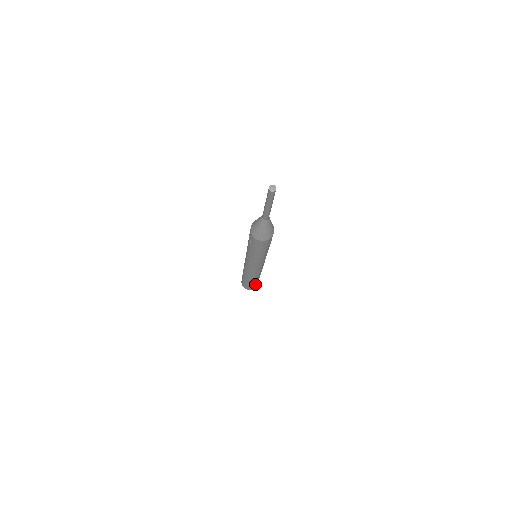
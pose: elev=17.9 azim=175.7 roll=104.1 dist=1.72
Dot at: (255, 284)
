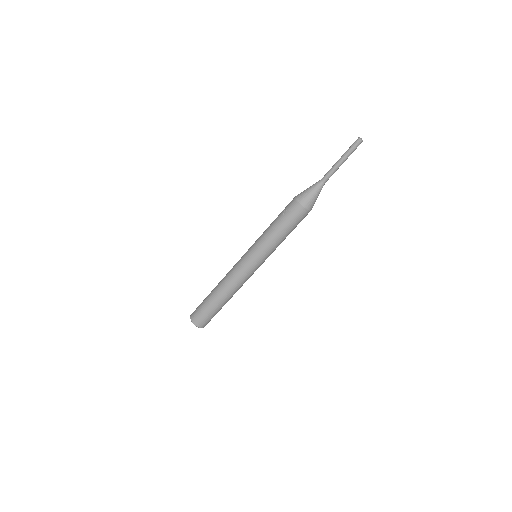
Dot at: (212, 315)
